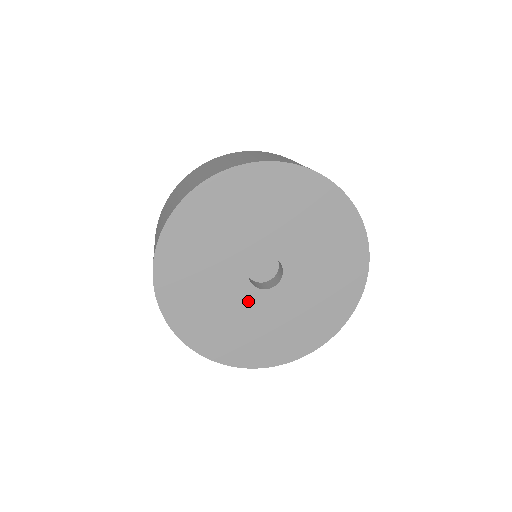
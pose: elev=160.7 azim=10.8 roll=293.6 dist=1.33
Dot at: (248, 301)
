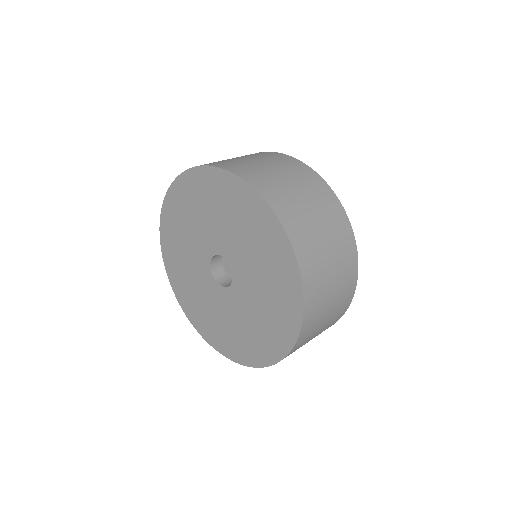
Dot at: (206, 281)
